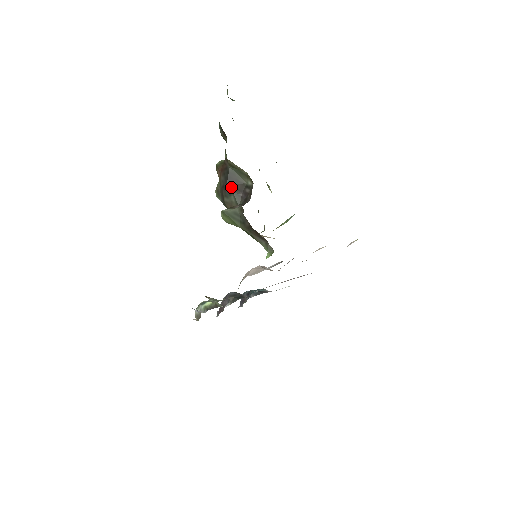
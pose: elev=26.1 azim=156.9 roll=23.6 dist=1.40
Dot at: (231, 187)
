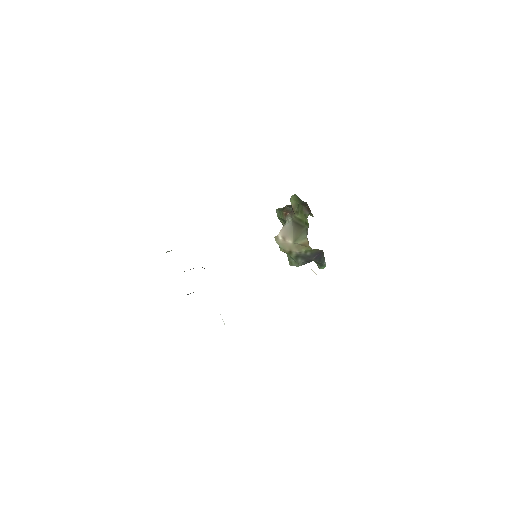
Dot at: occluded
